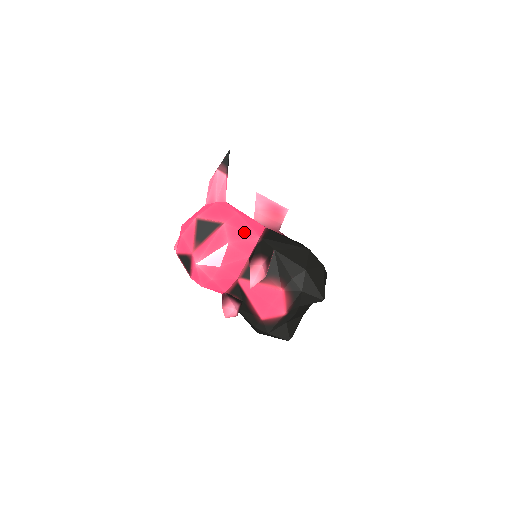
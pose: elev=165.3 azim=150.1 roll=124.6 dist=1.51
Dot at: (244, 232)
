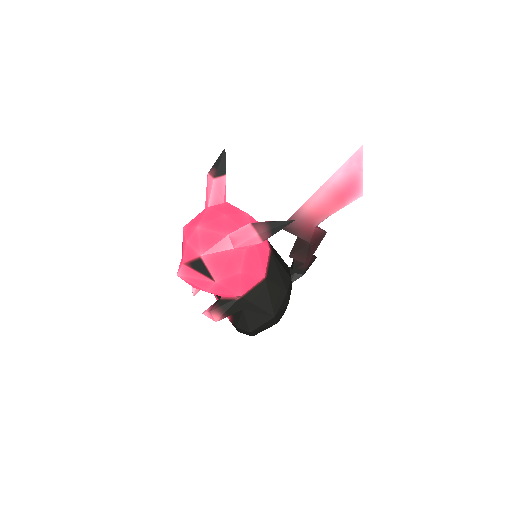
Dot at: (229, 291)
